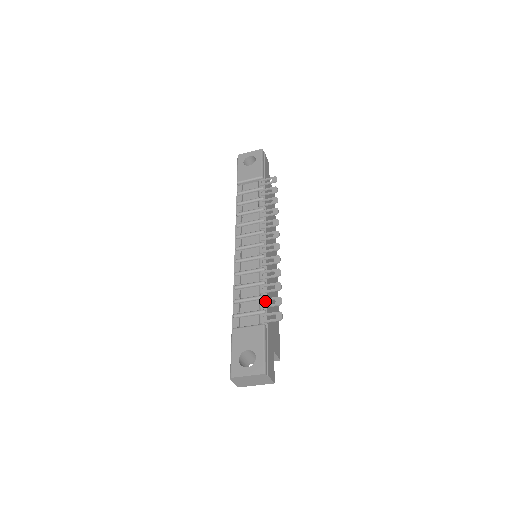
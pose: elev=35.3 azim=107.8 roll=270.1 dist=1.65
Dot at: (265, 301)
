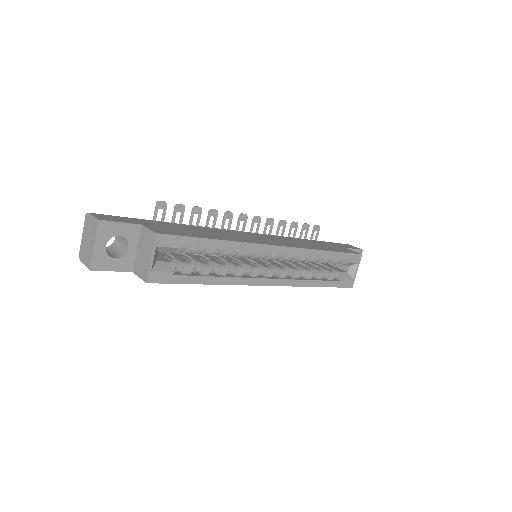
Dot at: occluded
